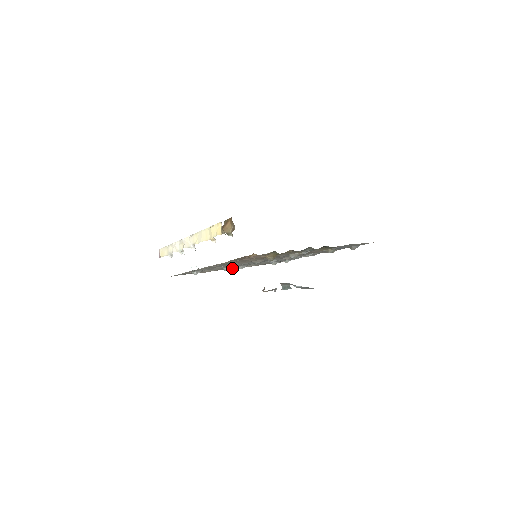
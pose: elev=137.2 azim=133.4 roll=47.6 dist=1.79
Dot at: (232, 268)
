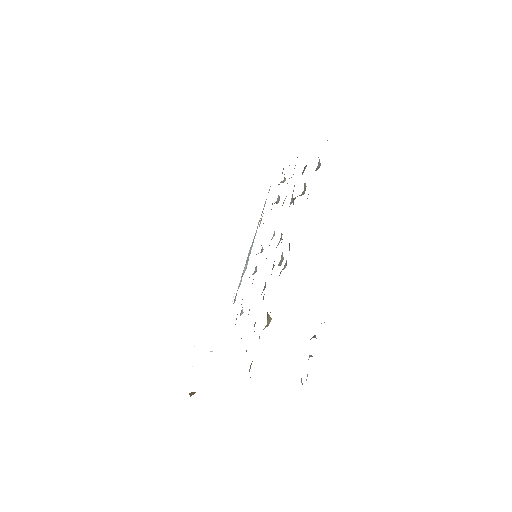
Dot at: occluded
